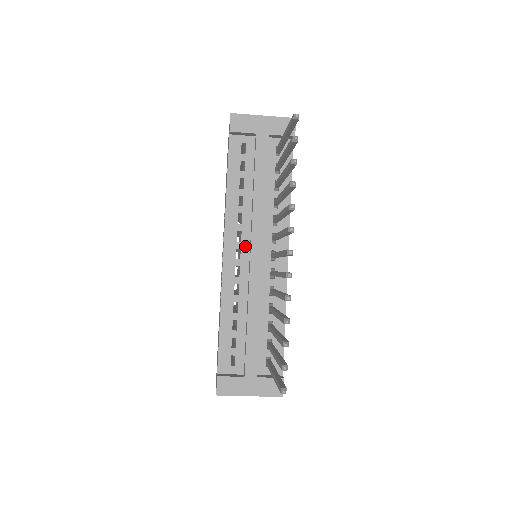
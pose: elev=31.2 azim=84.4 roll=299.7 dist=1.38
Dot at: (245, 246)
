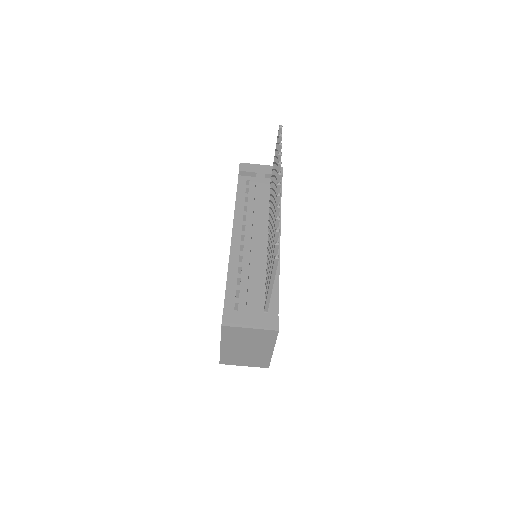
Dot at: (248, 233)
